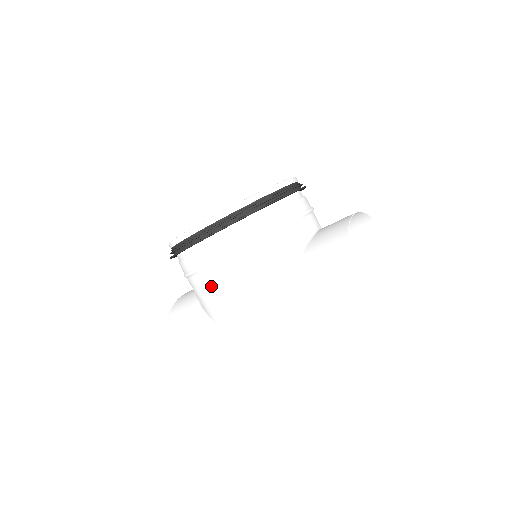
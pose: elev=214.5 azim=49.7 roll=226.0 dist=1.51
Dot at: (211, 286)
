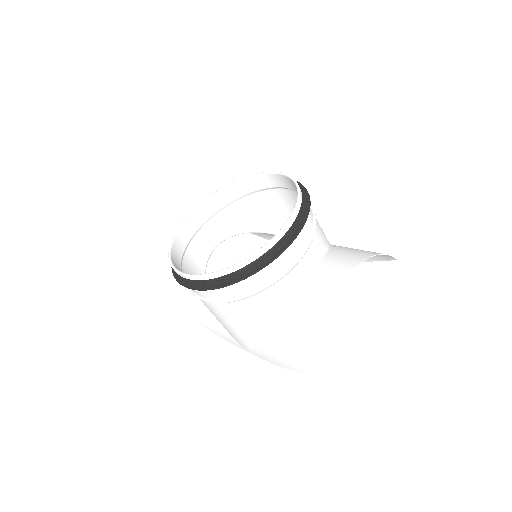
Dot at: (206, 306)
